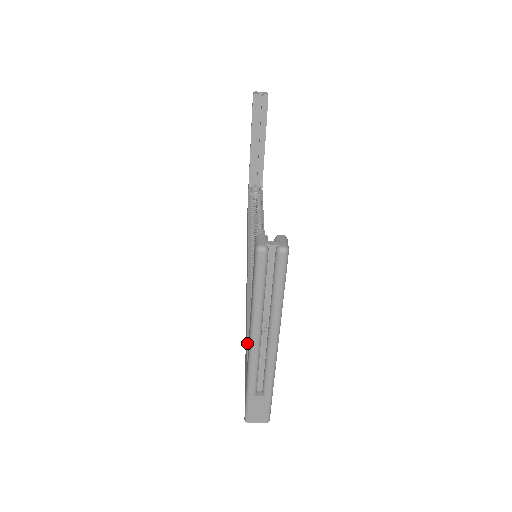
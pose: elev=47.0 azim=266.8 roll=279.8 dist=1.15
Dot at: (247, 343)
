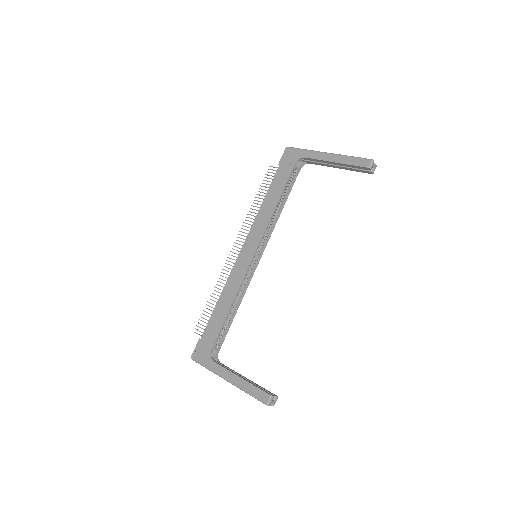
Dot at: (218, 335)
